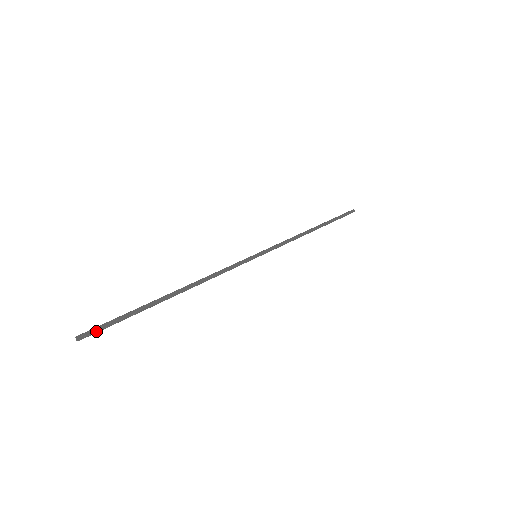
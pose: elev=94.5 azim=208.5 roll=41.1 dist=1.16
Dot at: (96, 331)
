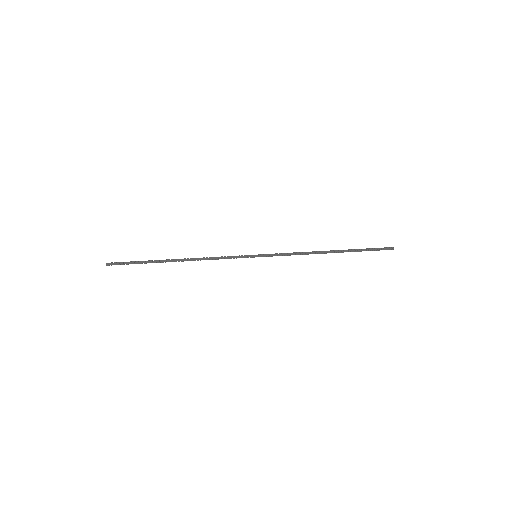
Dot at: occluded
